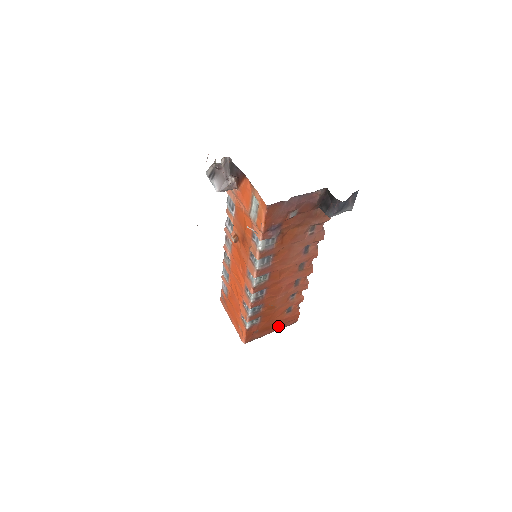
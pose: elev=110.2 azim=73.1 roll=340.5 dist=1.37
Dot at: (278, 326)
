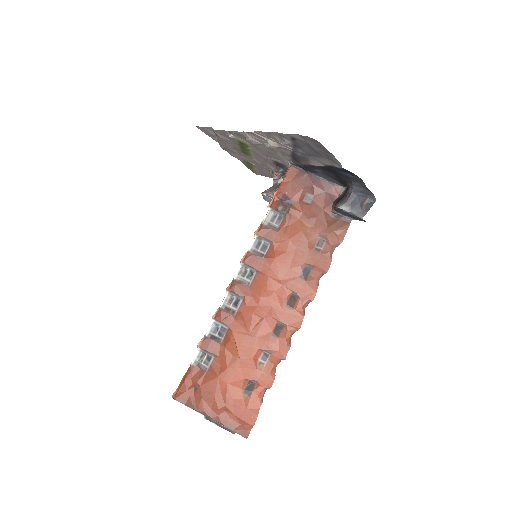
Dot at: (223, 413)
